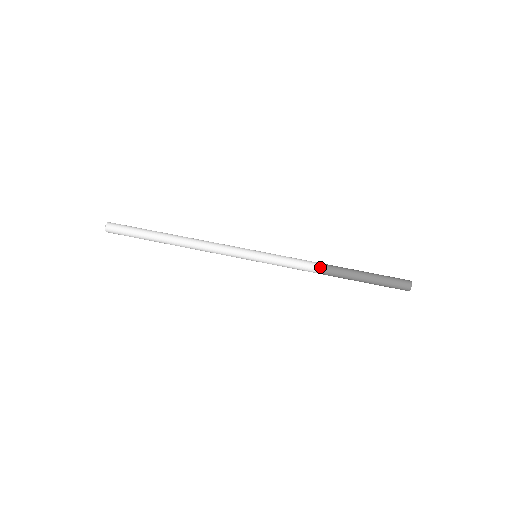
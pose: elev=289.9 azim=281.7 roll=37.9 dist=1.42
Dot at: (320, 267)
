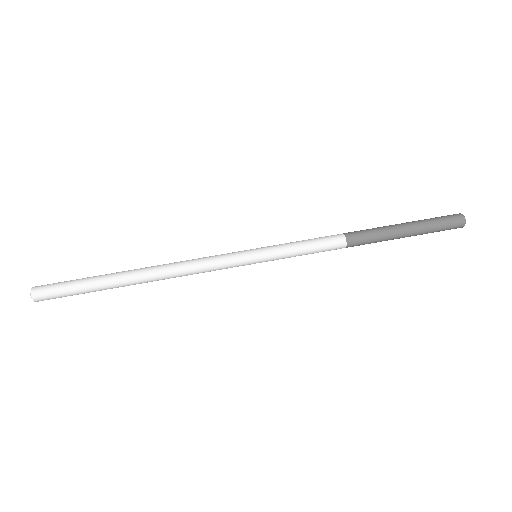
Dot at: (344, 236)
